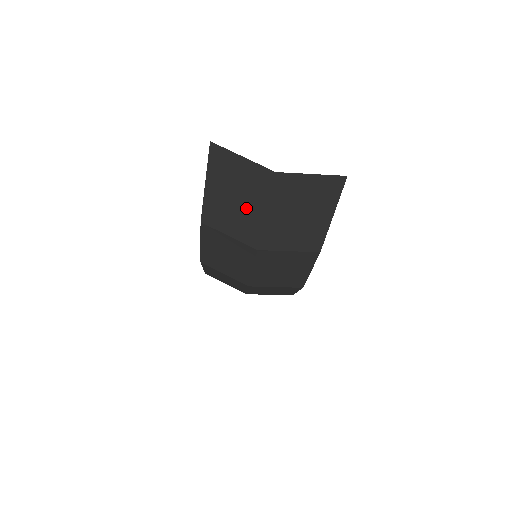
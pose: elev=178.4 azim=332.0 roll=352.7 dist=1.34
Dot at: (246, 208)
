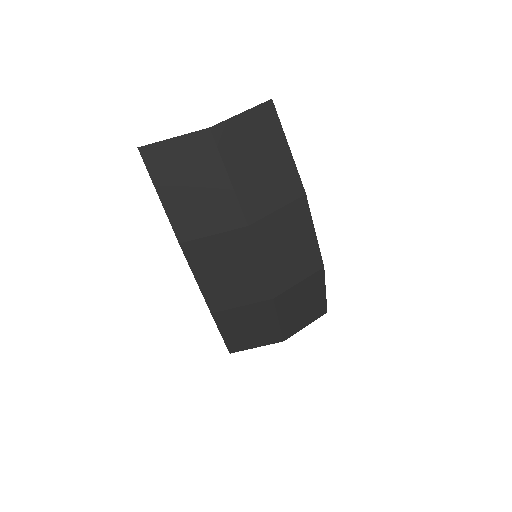
Dot at: (209, 188)
